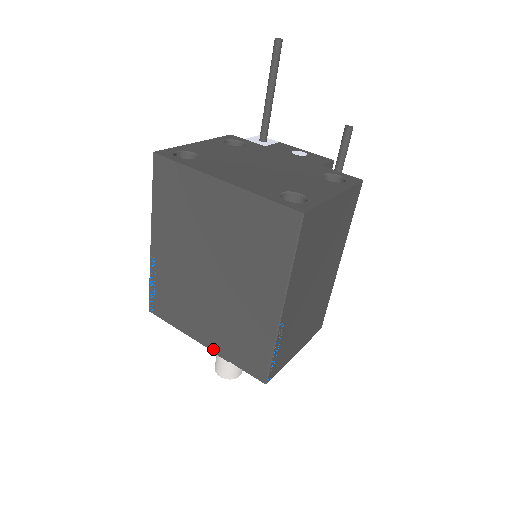
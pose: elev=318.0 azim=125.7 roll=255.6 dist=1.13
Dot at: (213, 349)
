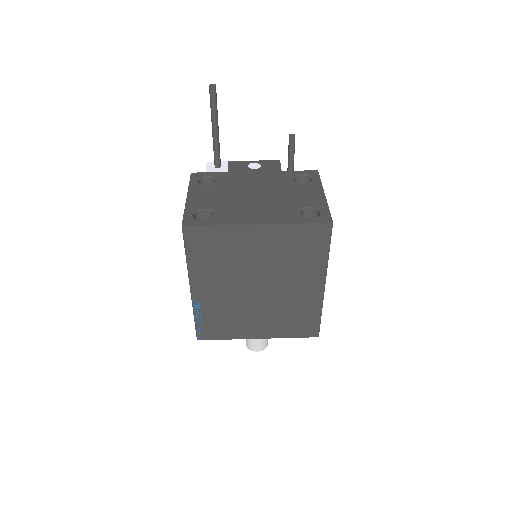
Dot at: (269, 337)
